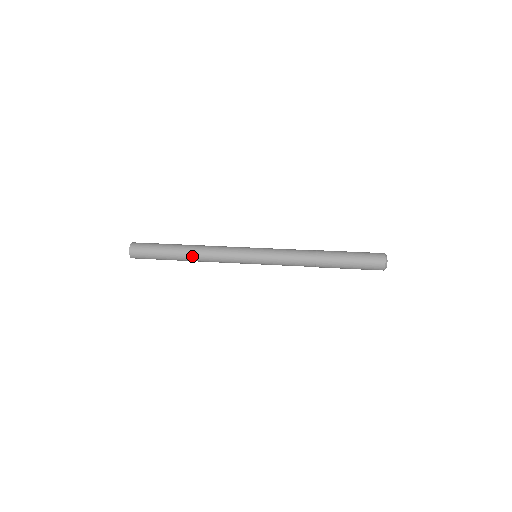
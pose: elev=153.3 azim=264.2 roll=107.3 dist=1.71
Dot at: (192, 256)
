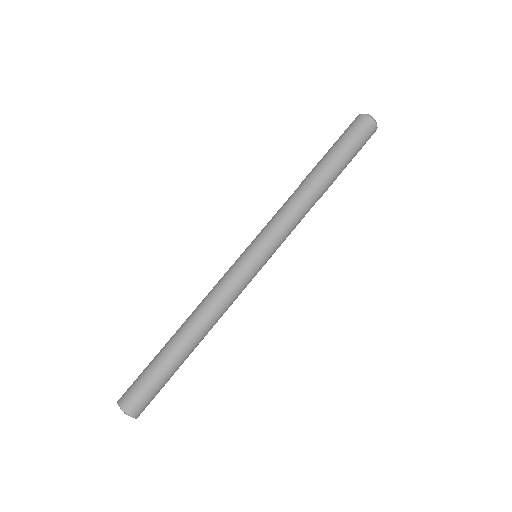
Dot at: occluded
